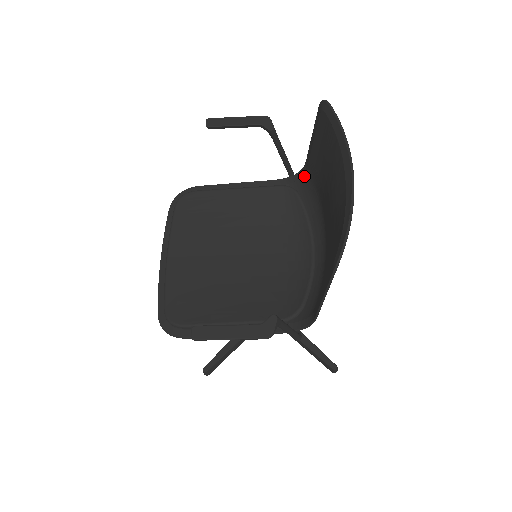
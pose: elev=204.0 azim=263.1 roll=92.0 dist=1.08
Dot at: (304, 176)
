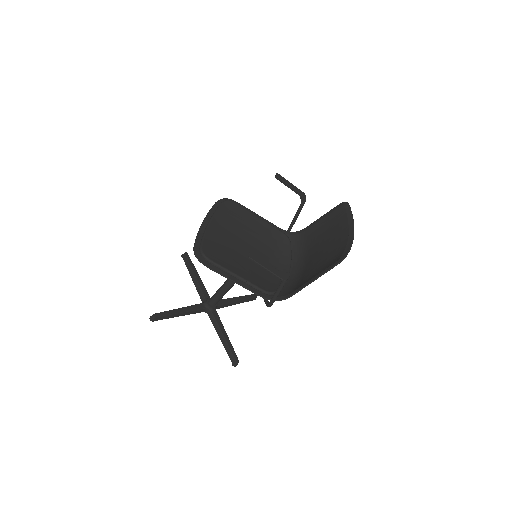
Dot at: (299, 234)
